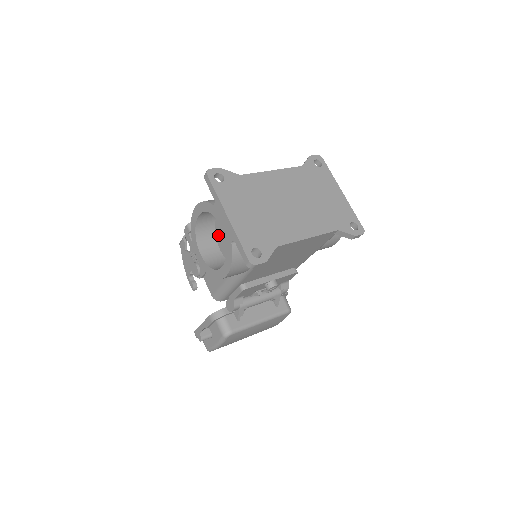
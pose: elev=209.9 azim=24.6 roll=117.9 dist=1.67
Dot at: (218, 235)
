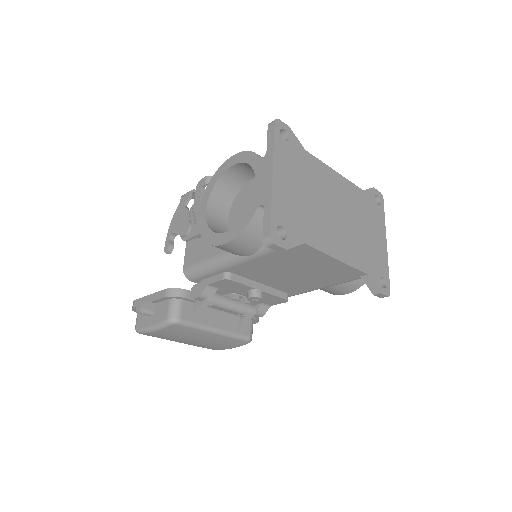
Dot at: (236, 203)
